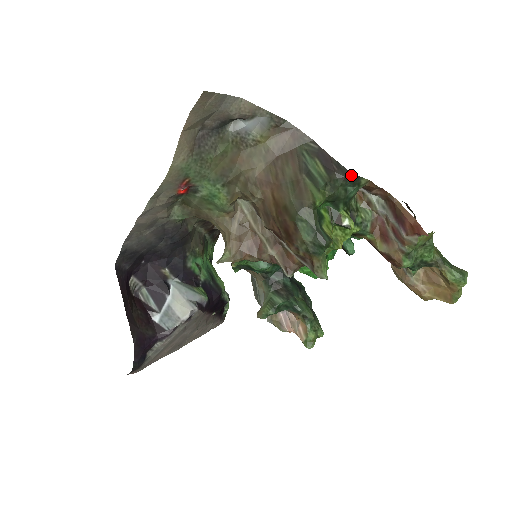
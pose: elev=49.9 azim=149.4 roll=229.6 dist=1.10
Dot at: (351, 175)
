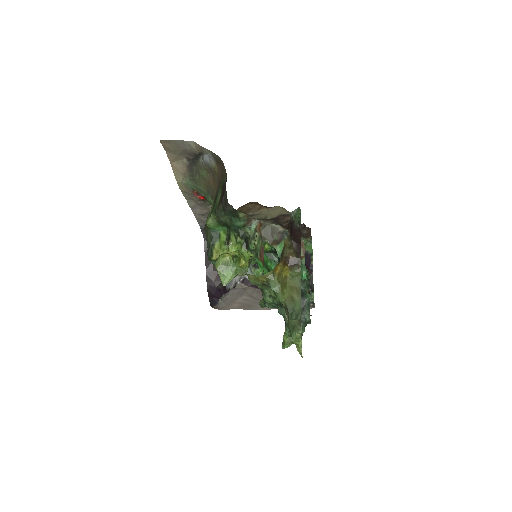
Dot at: (230, 208)
